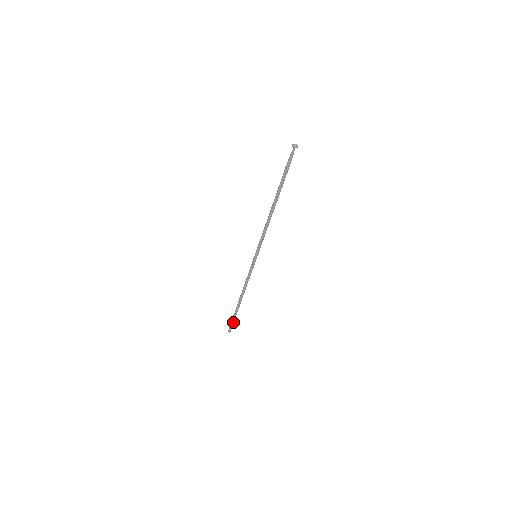
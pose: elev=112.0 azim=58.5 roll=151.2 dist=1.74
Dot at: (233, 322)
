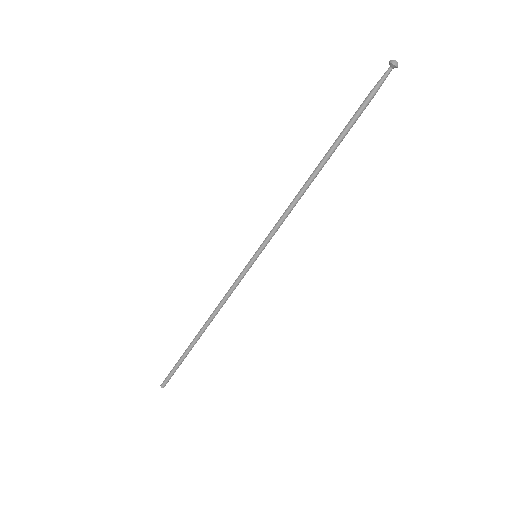
Dot at: occluded
